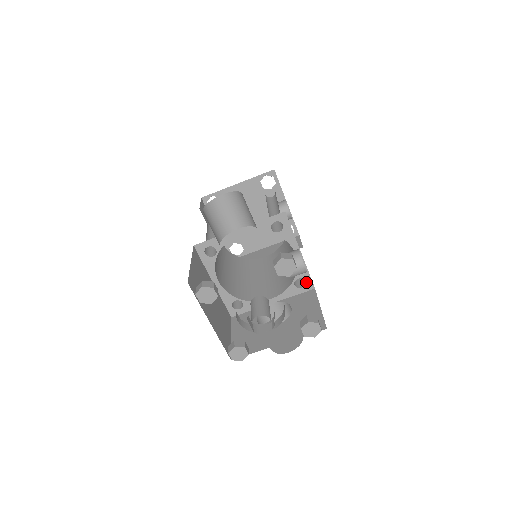
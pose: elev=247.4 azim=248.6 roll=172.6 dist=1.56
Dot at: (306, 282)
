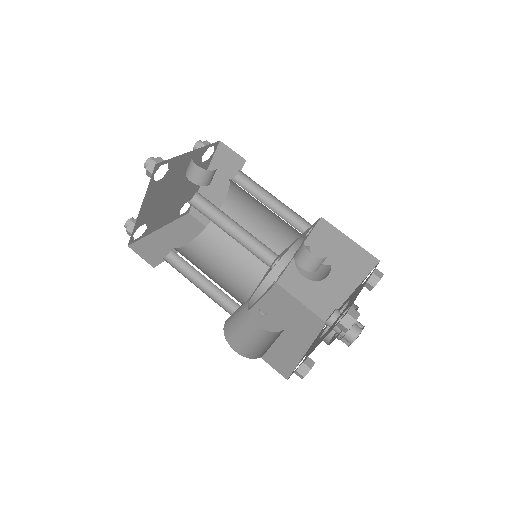
Dot at: (313, 226)
